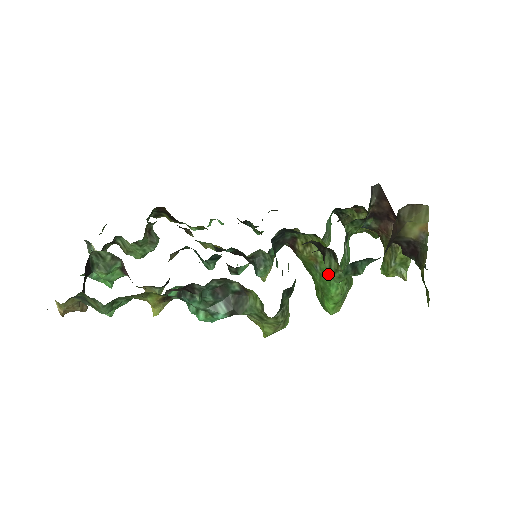
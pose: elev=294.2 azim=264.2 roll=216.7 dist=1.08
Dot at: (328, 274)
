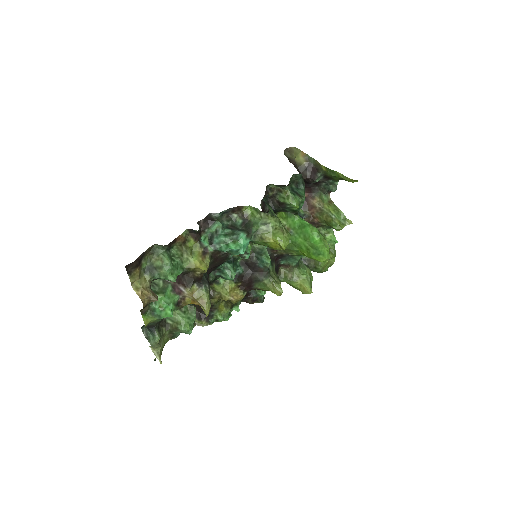
Dot at: (298, 226)
